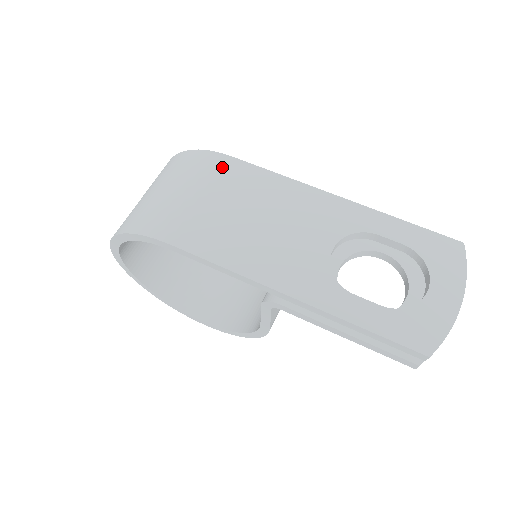
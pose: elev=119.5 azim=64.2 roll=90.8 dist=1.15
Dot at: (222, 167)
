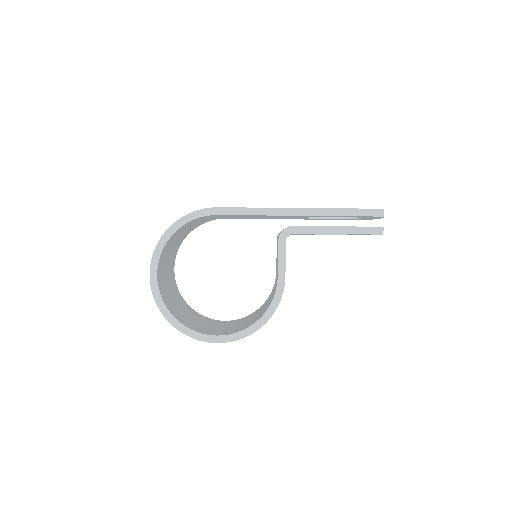
Dot at: occluded
